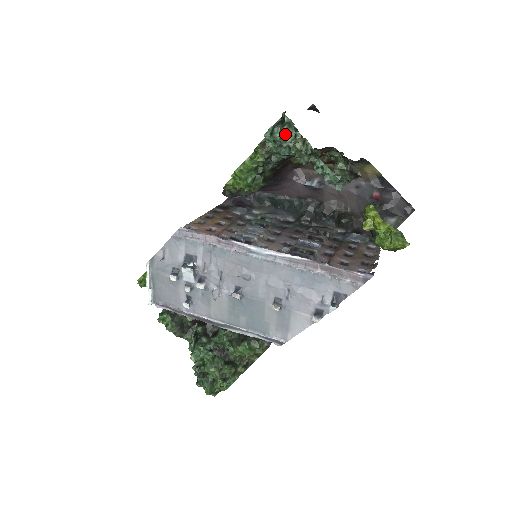
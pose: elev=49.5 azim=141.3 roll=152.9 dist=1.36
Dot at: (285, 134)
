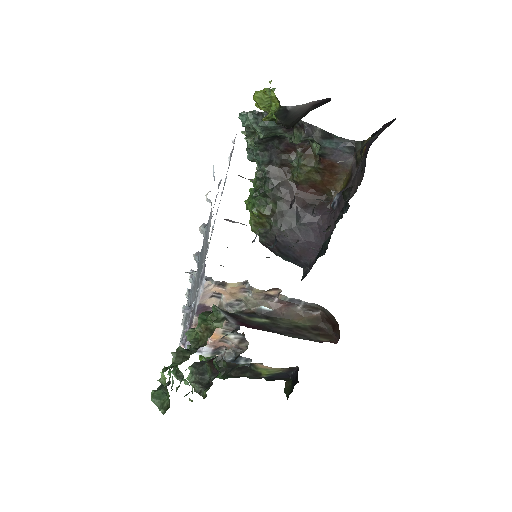
Dot at: occluded
